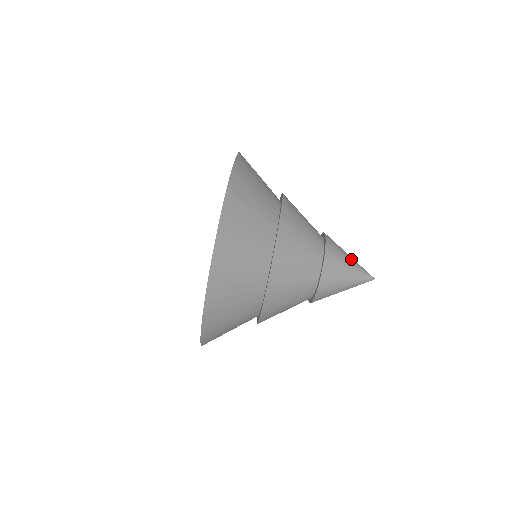
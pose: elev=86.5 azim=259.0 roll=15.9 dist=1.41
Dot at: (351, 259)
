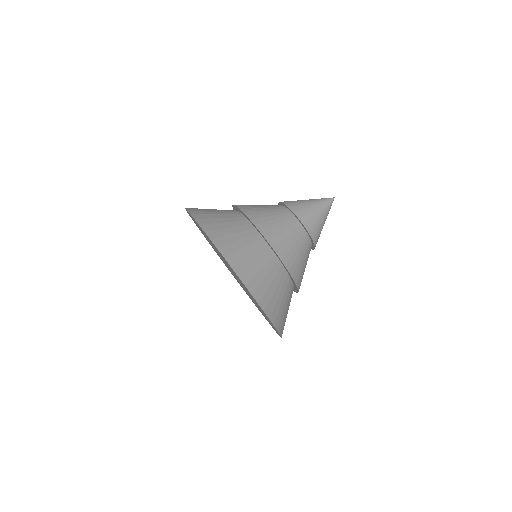
Dot at: (315, 205)
